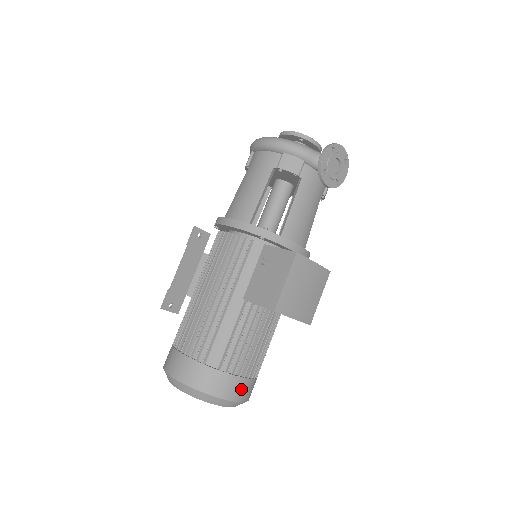
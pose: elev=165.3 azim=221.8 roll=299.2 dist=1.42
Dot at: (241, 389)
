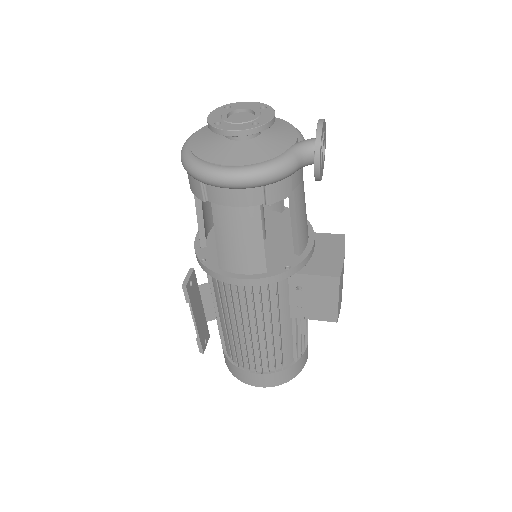
Dot at: occluded
